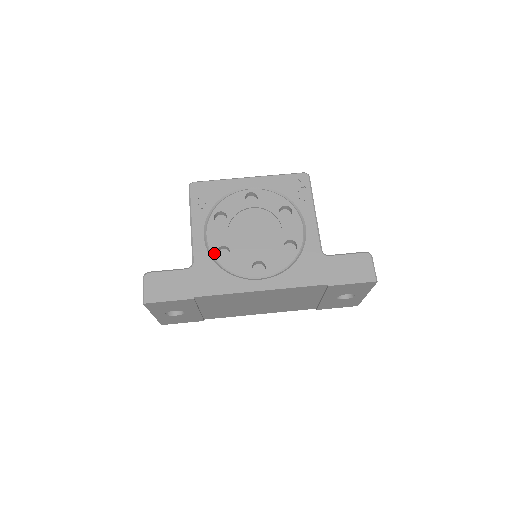
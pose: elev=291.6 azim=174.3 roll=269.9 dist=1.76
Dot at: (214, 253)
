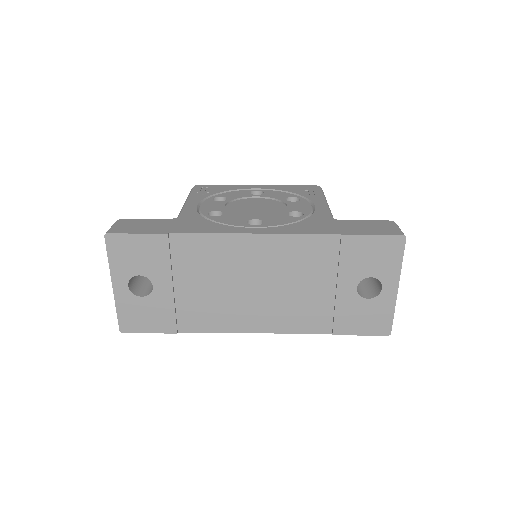
Dot at: (205, 213)
